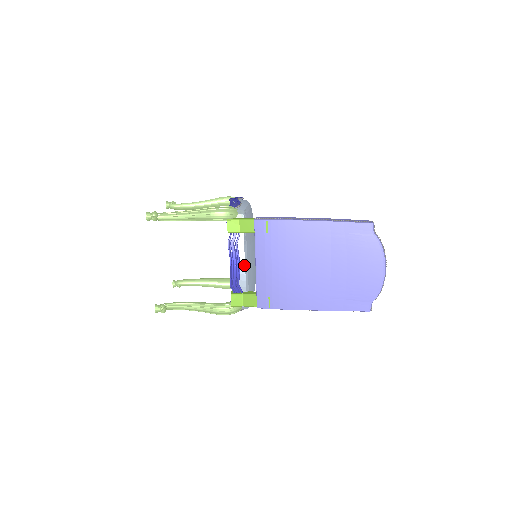
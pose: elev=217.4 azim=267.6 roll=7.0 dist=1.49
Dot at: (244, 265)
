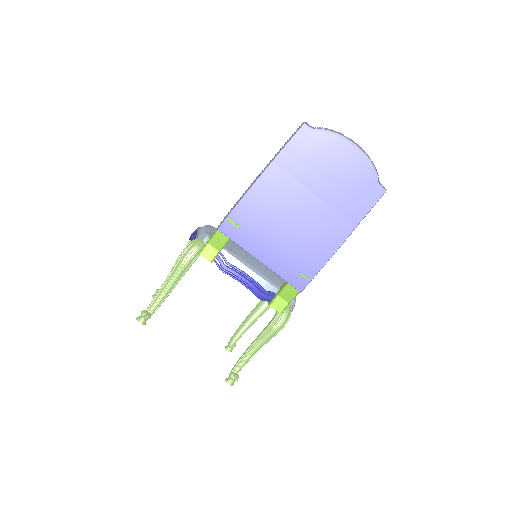
Dot at: (252, 272)
